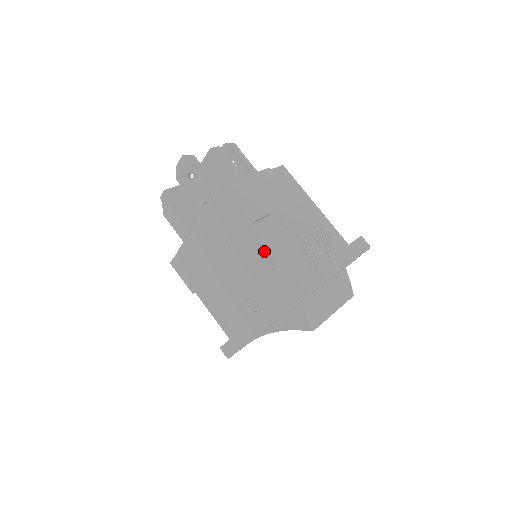
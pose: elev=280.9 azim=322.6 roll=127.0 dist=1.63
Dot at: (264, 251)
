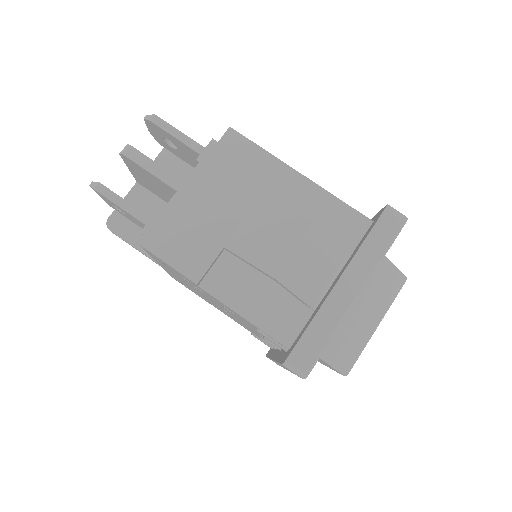
Dot at: (233, 311)
